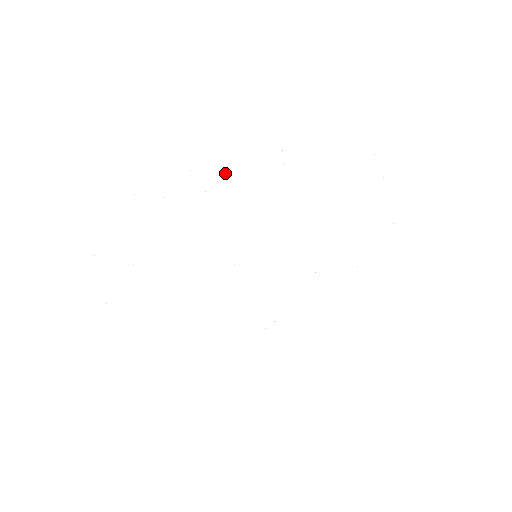
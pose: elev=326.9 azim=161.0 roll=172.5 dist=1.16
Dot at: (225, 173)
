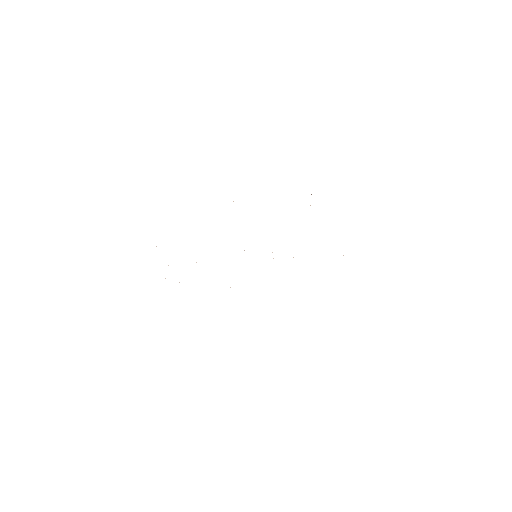
Dot at: occluded
